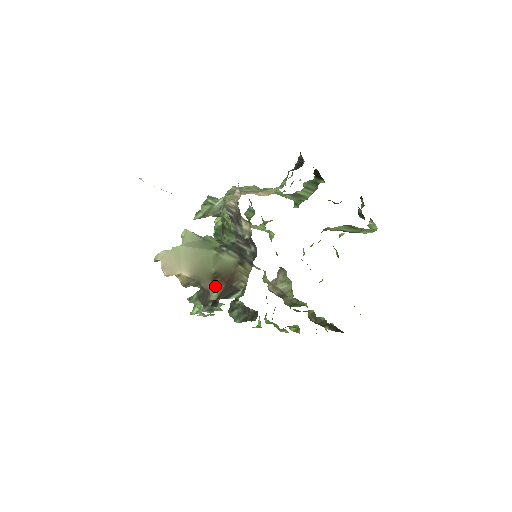
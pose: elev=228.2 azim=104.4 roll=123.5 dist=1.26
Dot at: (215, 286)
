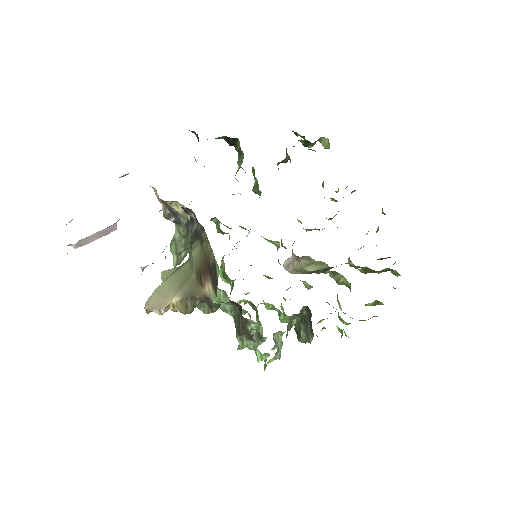
Dot at: (206, 286)
